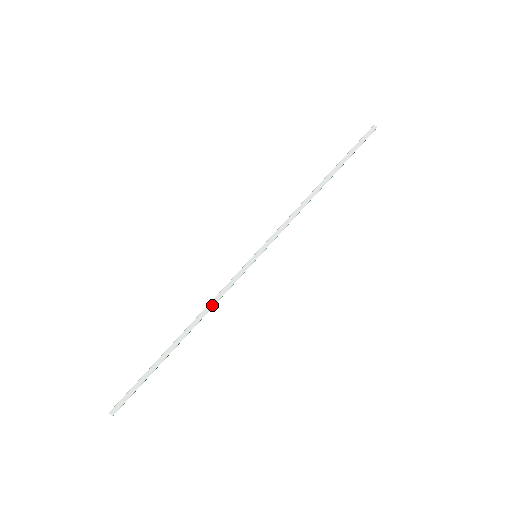
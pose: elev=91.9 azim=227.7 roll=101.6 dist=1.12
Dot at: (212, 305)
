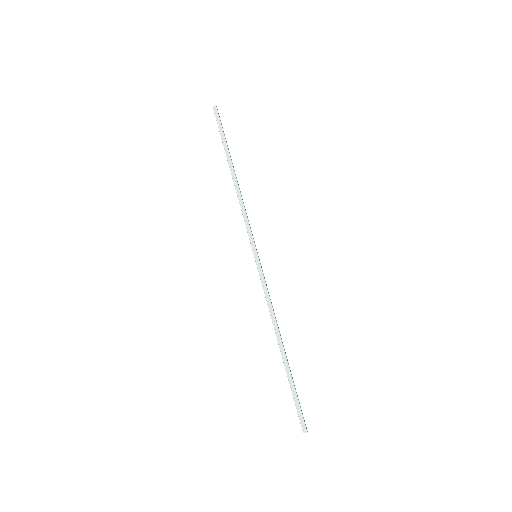
Dot at: (272, 311)
